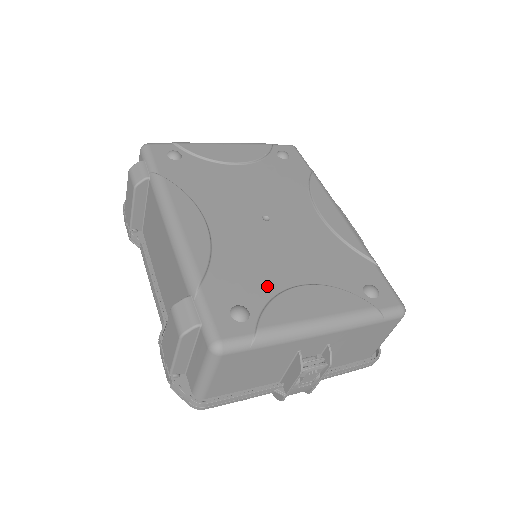
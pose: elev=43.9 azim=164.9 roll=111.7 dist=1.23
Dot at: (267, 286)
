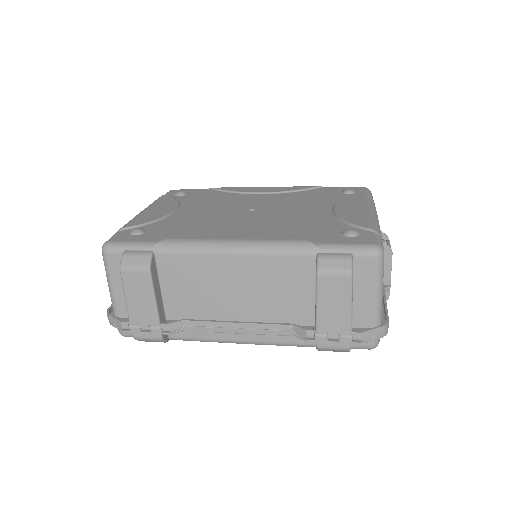
Dot at: (327, 221)
